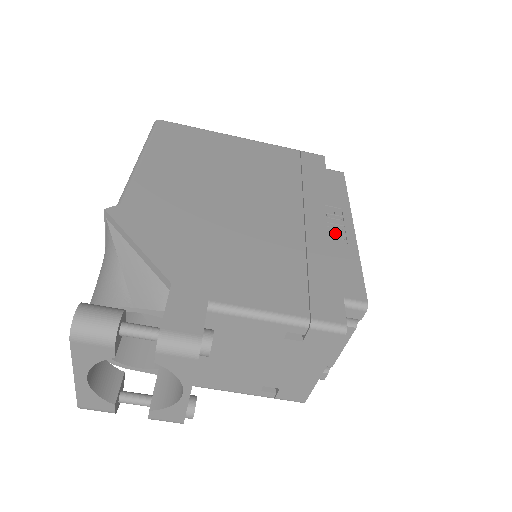
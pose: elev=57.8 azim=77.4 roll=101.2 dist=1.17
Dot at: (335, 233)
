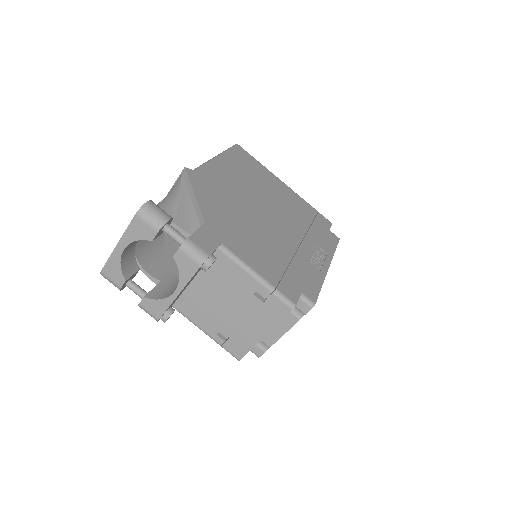
Dot at: (315, 262)
